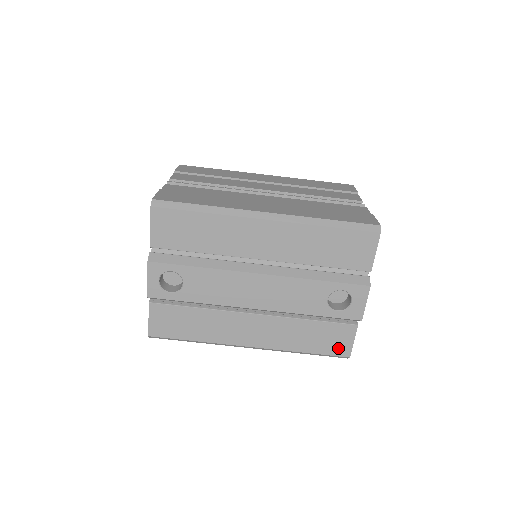
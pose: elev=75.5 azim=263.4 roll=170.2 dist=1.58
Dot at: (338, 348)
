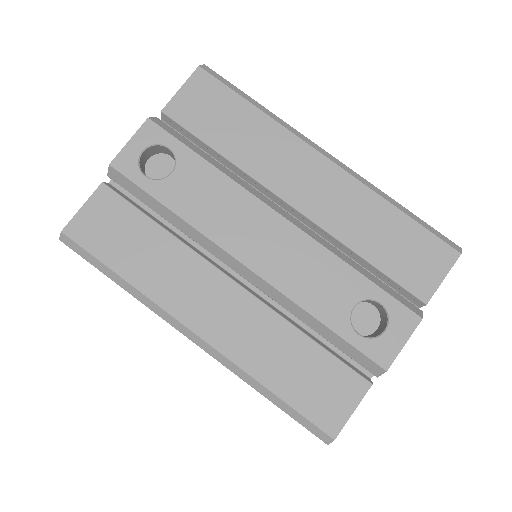
Dot at: (324, 411)
